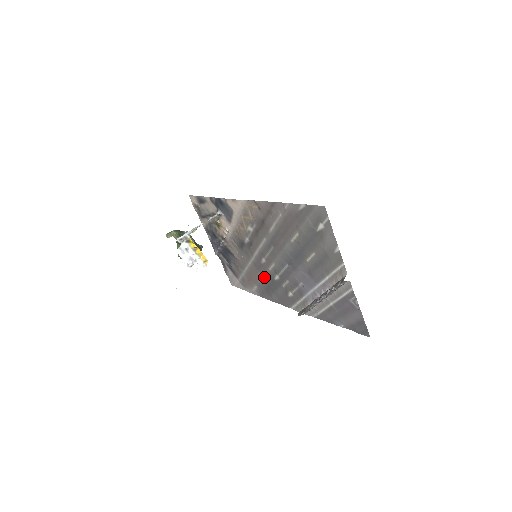
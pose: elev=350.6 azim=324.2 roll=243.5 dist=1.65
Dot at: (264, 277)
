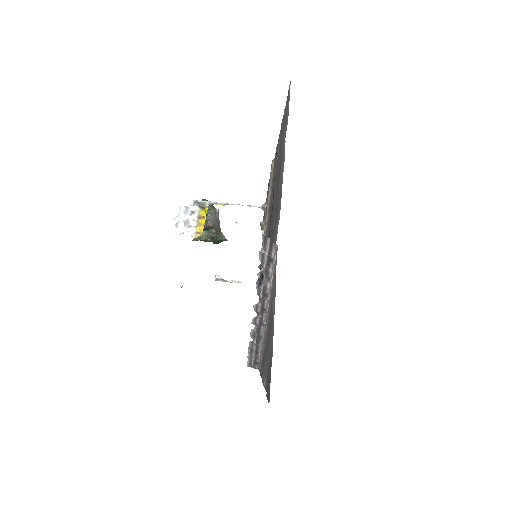
Dot at: occluded
